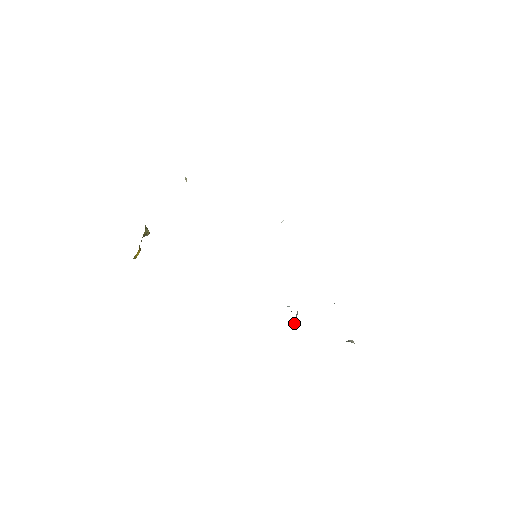
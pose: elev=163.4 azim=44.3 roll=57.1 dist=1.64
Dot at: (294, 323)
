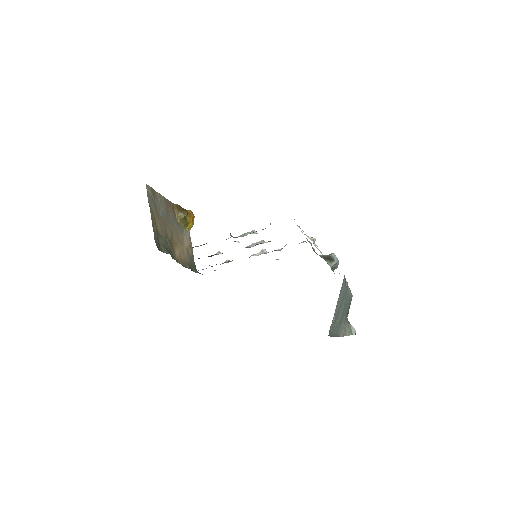
Dot at: occluded
